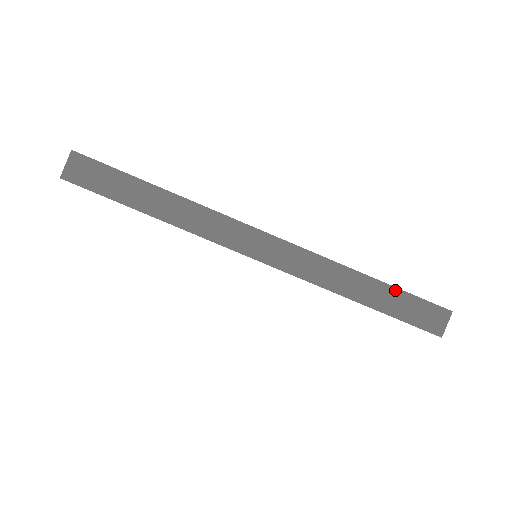
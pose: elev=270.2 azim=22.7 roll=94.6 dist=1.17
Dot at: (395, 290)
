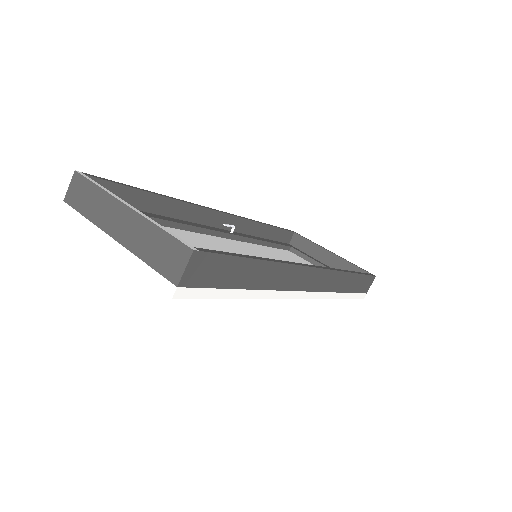
Dot at: (360, 276)
